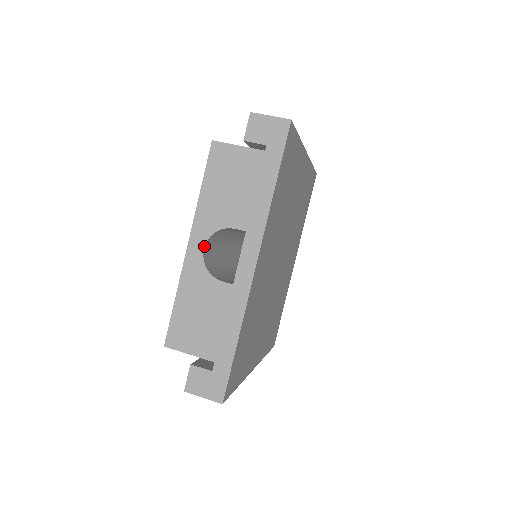
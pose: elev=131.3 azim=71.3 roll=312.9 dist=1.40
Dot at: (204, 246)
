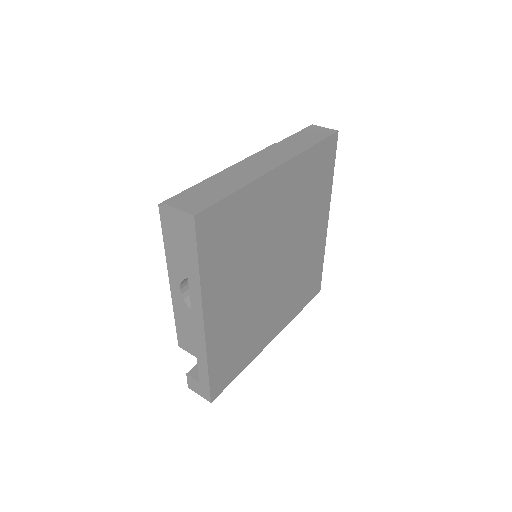
Dot at: (180, 288)
